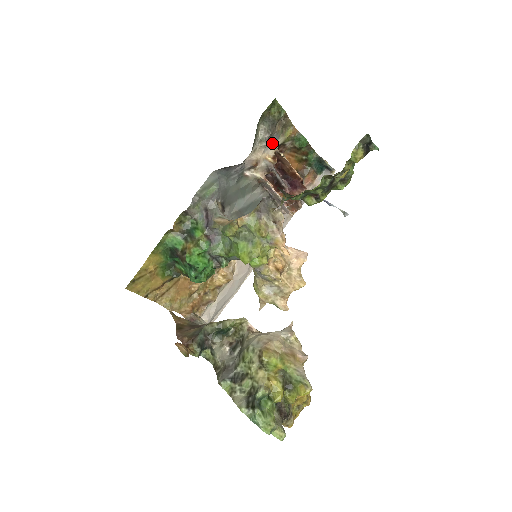
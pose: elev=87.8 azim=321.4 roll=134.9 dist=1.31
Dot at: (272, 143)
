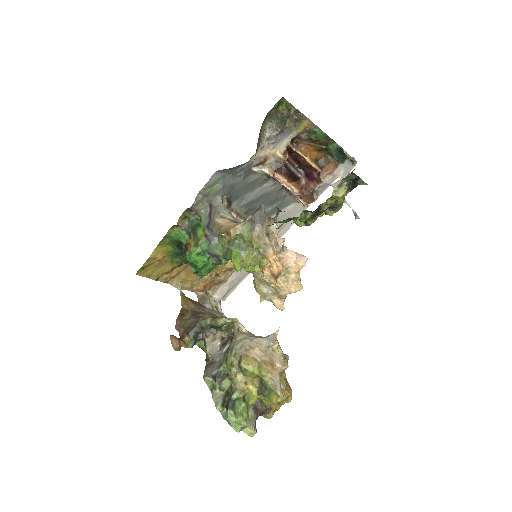
Dot at: (283, 138)
